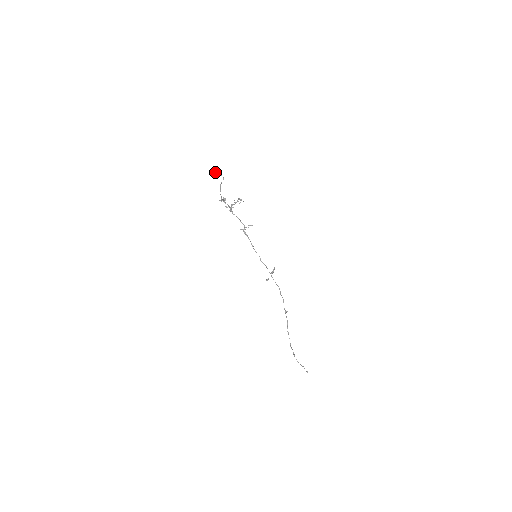
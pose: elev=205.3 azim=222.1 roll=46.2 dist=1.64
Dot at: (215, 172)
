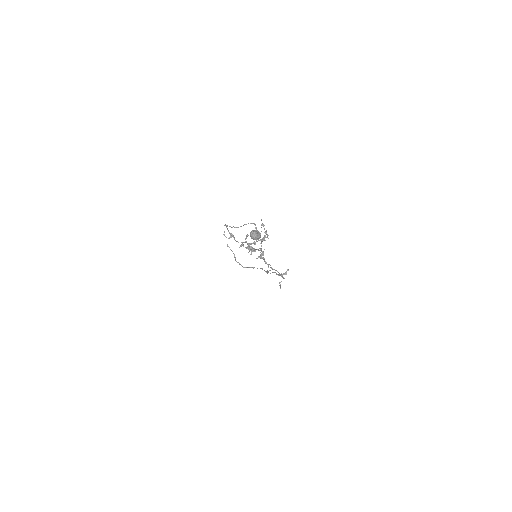
Dot at: occluded
